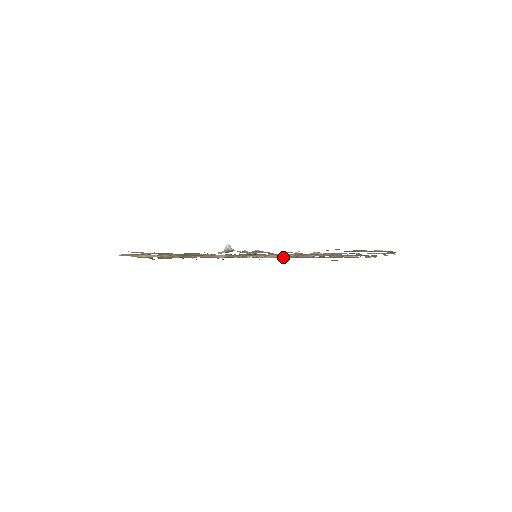
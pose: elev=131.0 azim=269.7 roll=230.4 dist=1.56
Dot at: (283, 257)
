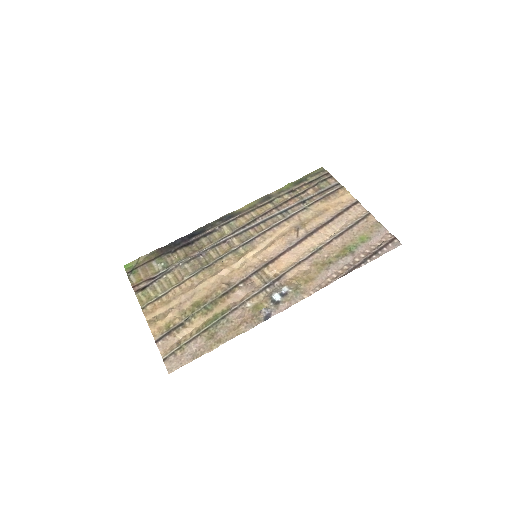
Dot at: (258, 212)
